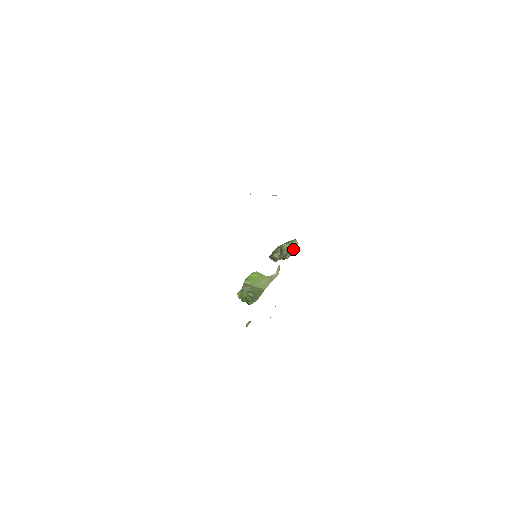
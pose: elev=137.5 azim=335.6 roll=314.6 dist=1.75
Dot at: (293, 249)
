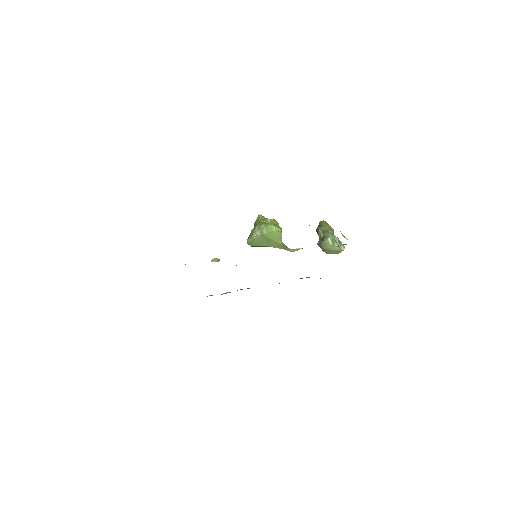
Dot at: (331, 251)
